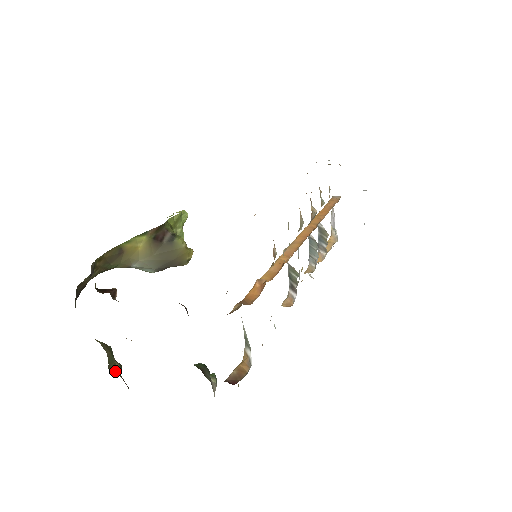
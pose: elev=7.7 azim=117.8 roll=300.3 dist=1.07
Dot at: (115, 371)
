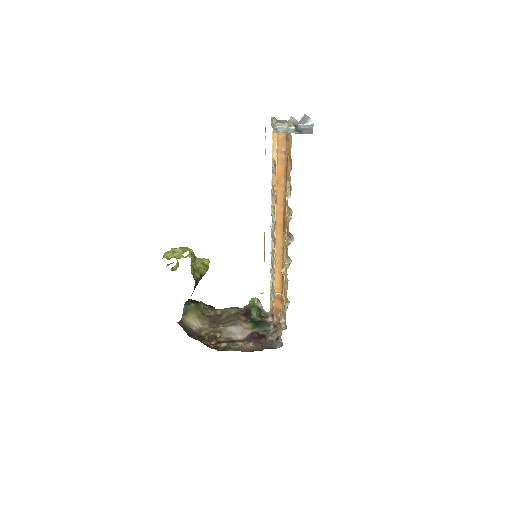
Dot at: (206, 311)
